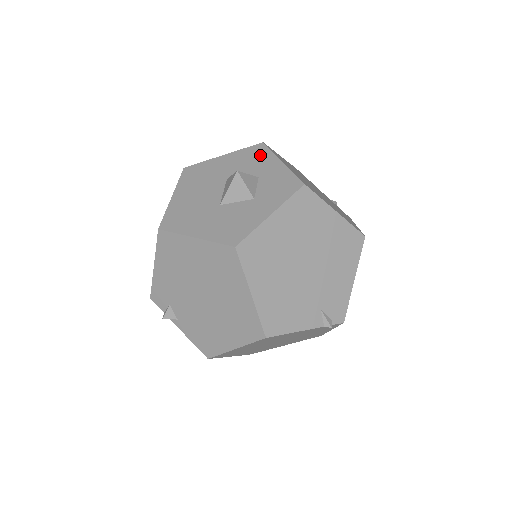
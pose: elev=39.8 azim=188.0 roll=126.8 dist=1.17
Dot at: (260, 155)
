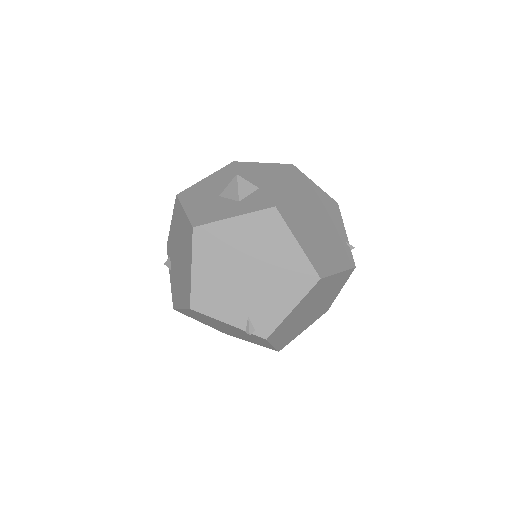
Dot at: (279, 173)
